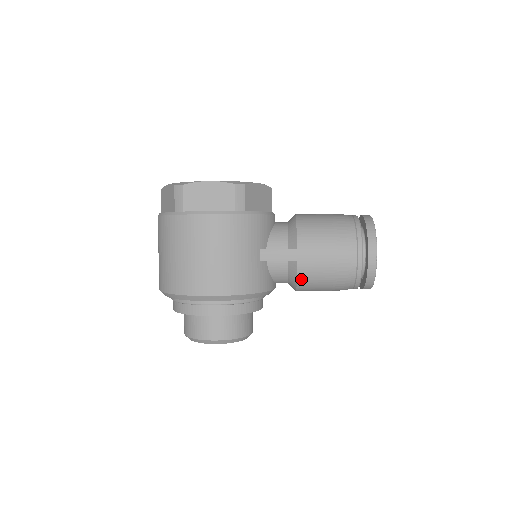
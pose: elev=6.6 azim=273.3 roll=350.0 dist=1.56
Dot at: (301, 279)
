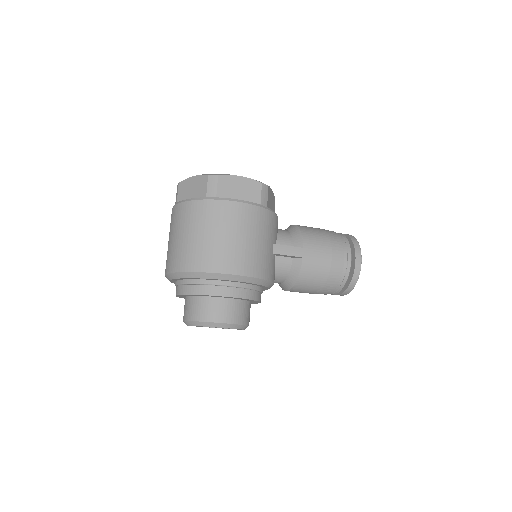
Dot at: (302, 275)
